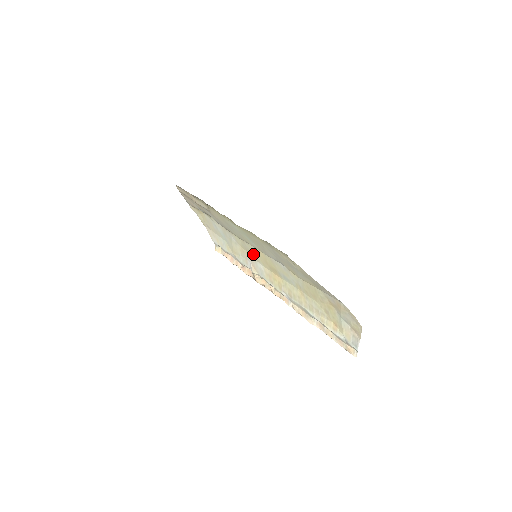
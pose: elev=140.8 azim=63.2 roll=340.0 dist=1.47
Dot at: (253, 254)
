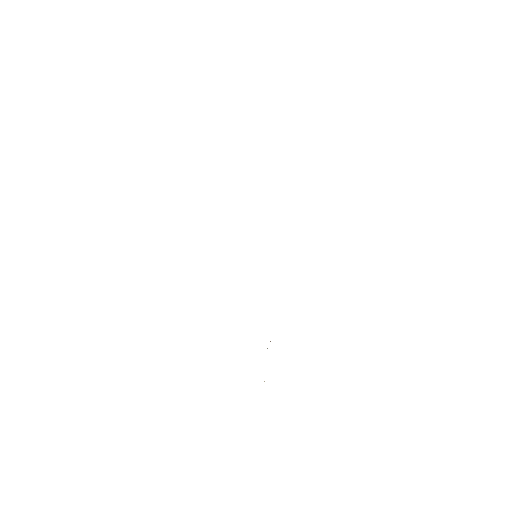
Dot at: occluded
